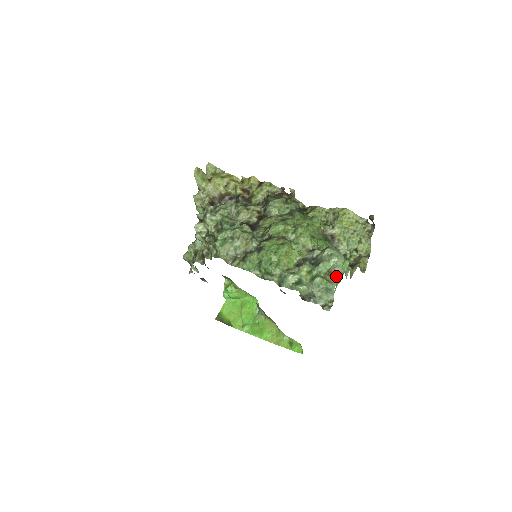
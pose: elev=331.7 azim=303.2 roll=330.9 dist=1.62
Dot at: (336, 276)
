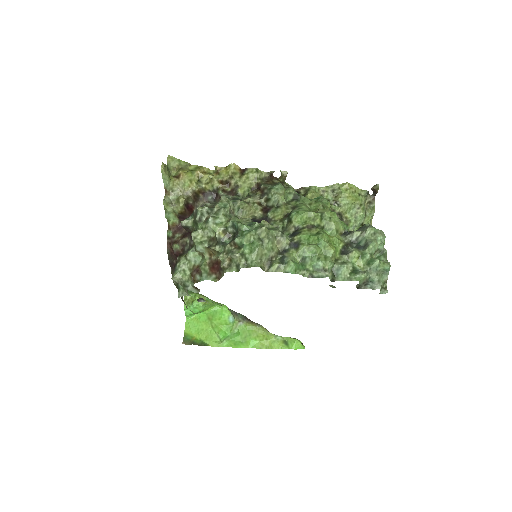
Dot at: (379, 255)
